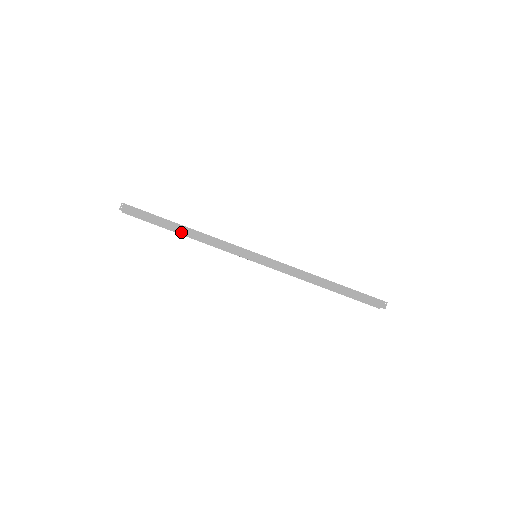
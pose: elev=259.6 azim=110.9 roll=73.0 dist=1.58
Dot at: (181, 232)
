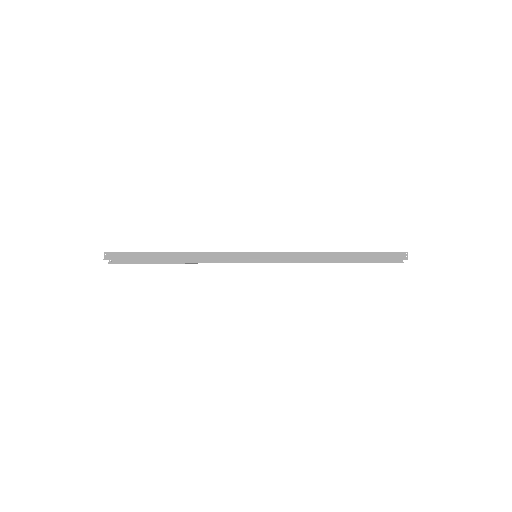
Dot at: (172, 259)
